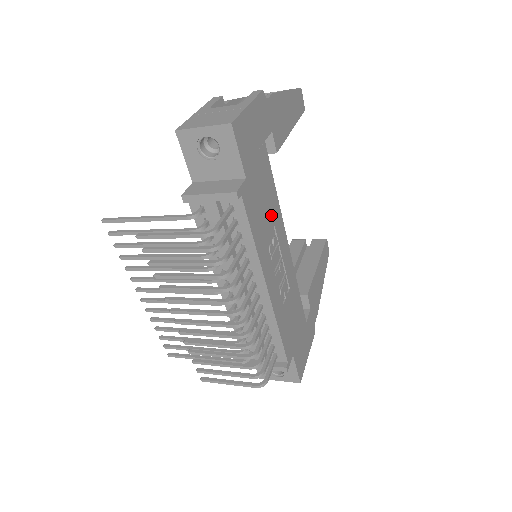
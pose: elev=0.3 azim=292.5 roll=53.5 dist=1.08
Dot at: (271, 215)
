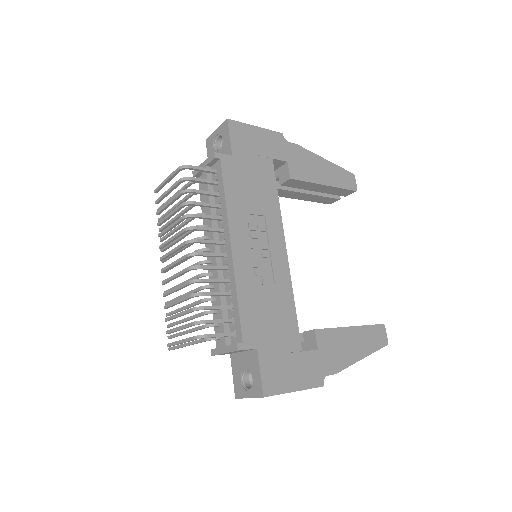
Dot at: (262, 205)
